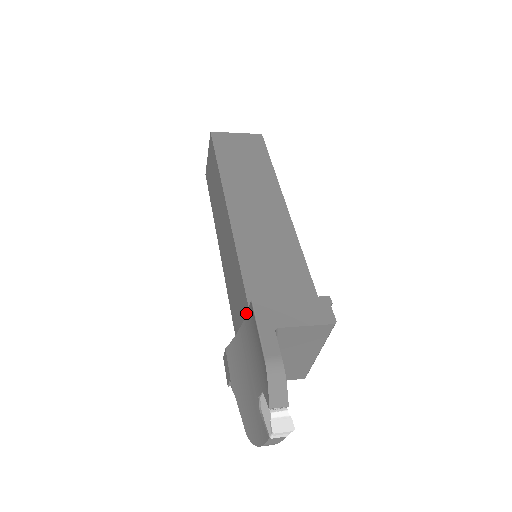
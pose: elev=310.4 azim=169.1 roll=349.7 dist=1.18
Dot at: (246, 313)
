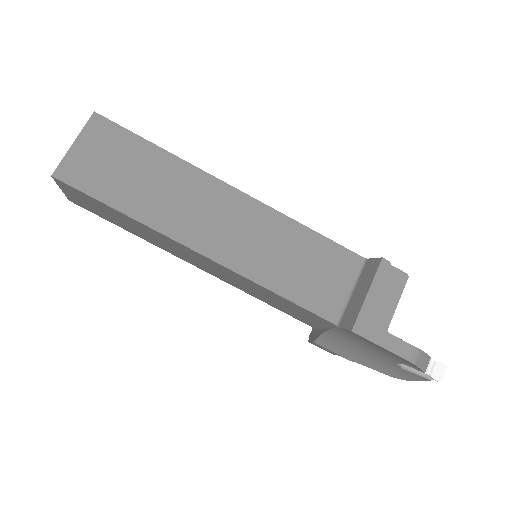
Dot at: (335, 328)
